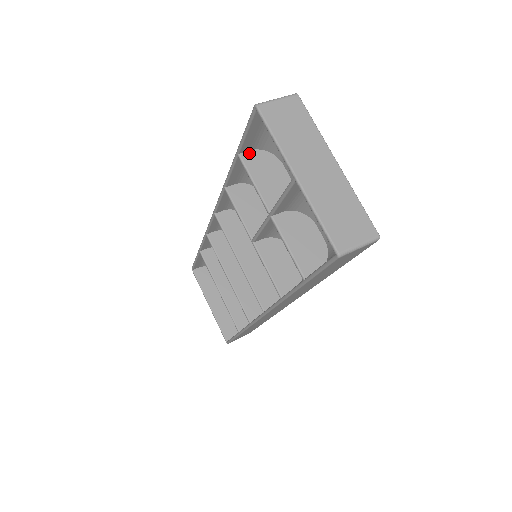
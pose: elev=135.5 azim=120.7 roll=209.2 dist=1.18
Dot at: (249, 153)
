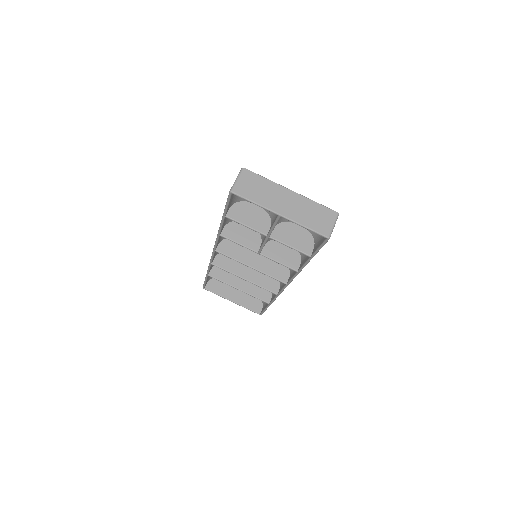
Dot at: (230, 211)
